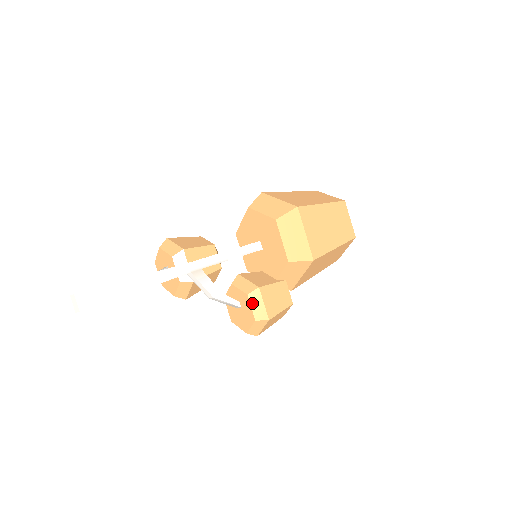
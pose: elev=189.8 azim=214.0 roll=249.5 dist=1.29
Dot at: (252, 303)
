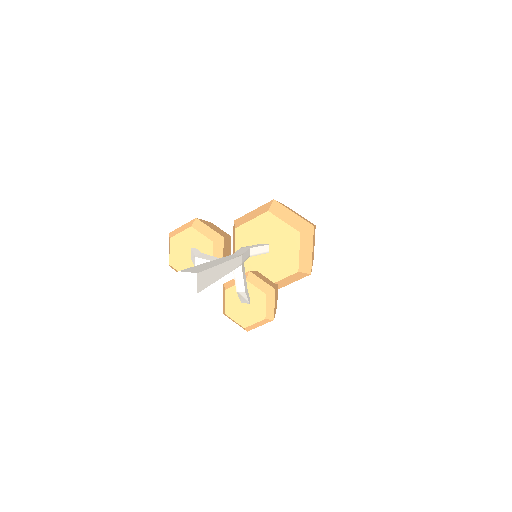
Dot at: (267, 303)
